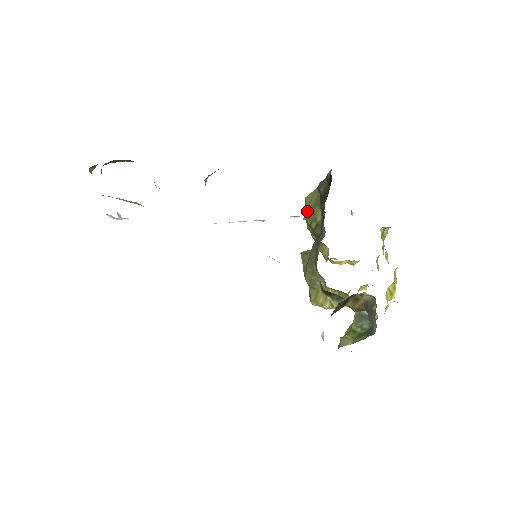
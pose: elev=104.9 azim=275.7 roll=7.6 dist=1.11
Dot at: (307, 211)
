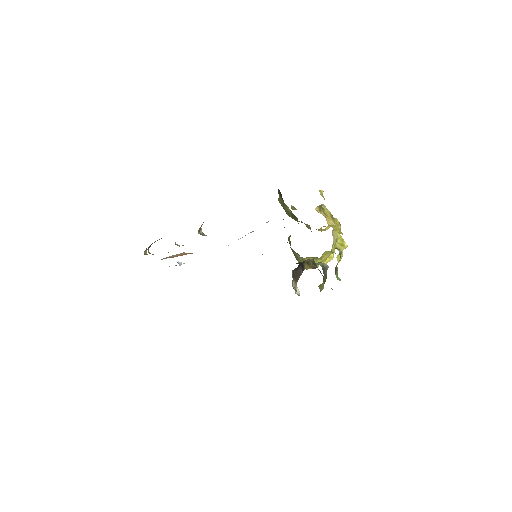
Dot at: occluded
